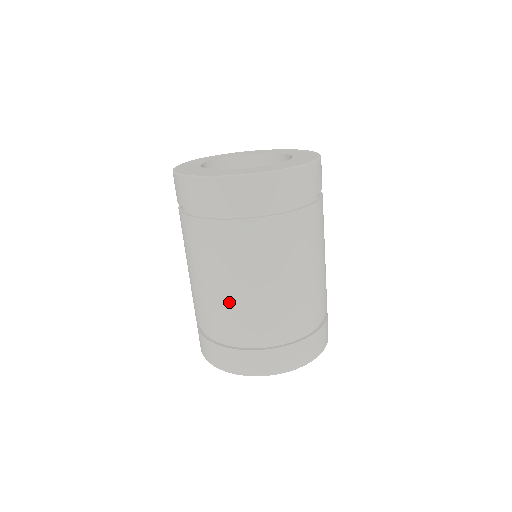
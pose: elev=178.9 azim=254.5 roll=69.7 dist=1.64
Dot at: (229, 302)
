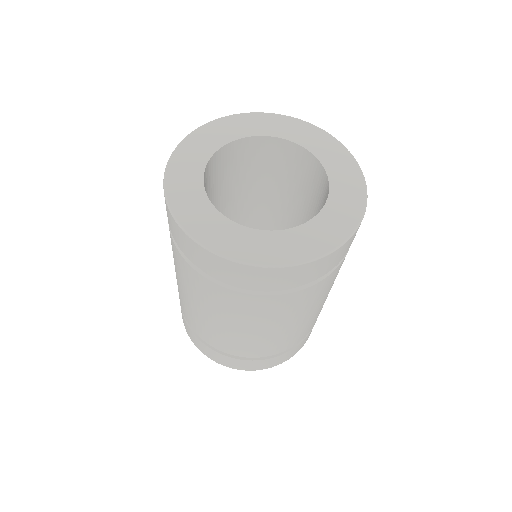
Dot at: occluded
